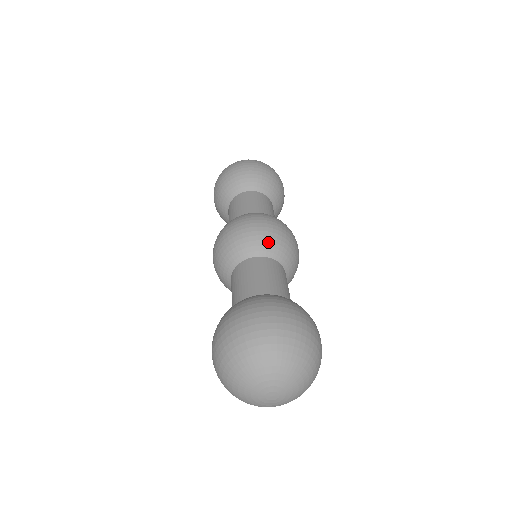
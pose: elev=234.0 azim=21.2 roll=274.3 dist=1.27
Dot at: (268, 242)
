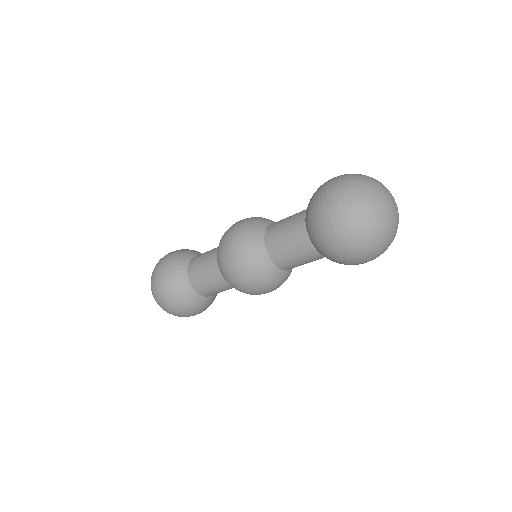
Dot at: (256, 222)
